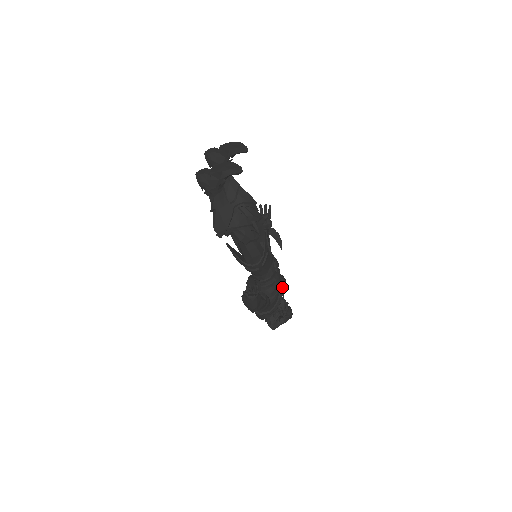
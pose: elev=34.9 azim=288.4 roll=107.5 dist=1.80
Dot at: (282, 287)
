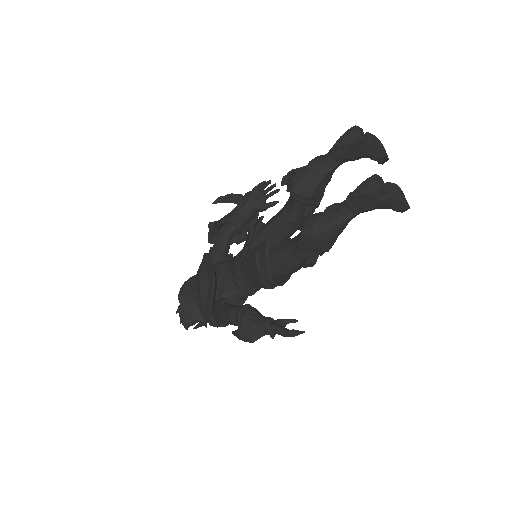
Dot at: occluded
